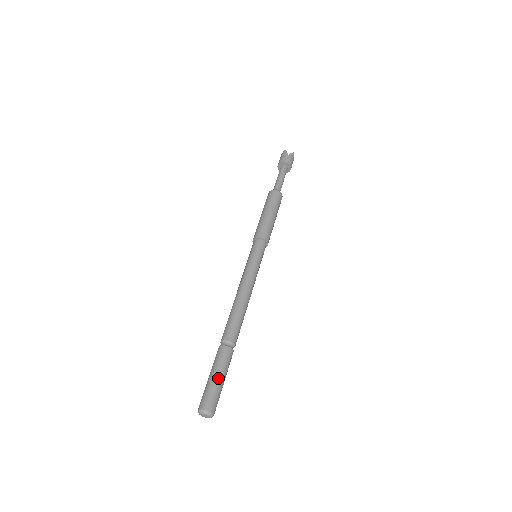
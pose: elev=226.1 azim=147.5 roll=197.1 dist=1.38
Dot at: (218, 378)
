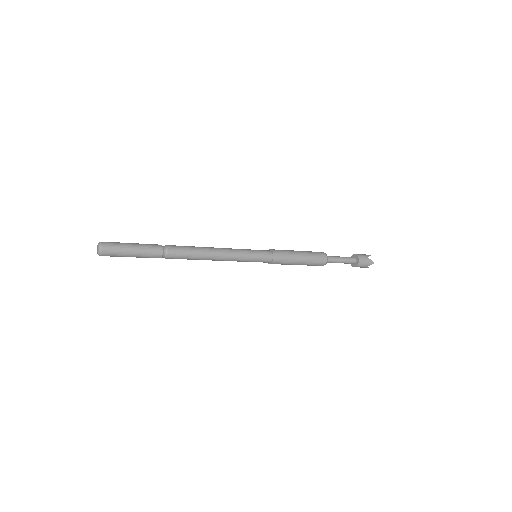
Dot at: (132, 247)
